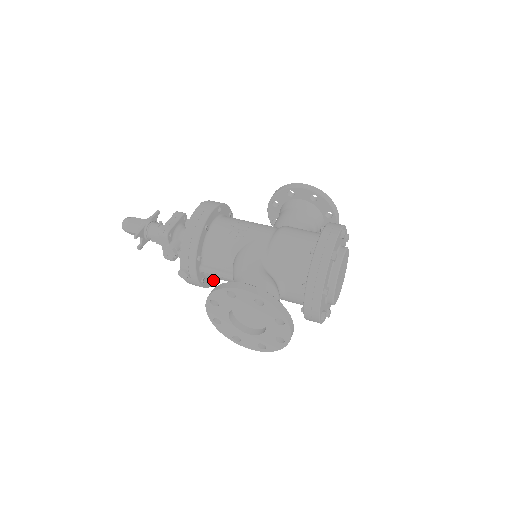
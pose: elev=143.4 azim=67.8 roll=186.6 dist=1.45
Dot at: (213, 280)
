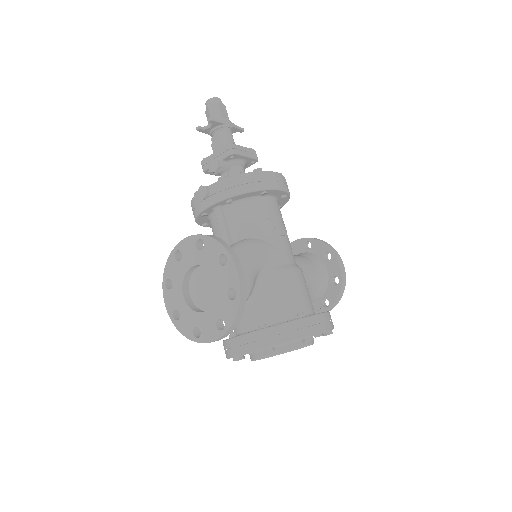
Dot at: (205, 223)
